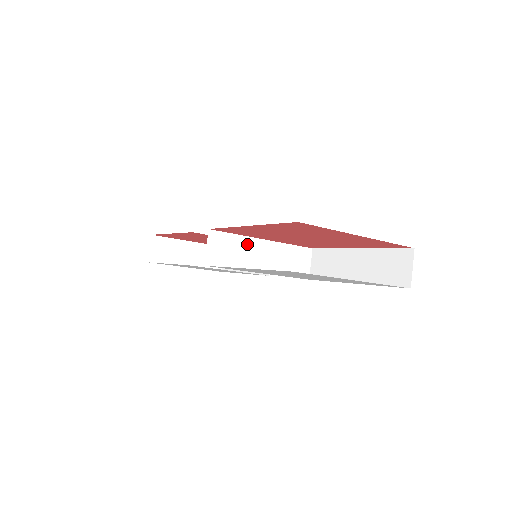
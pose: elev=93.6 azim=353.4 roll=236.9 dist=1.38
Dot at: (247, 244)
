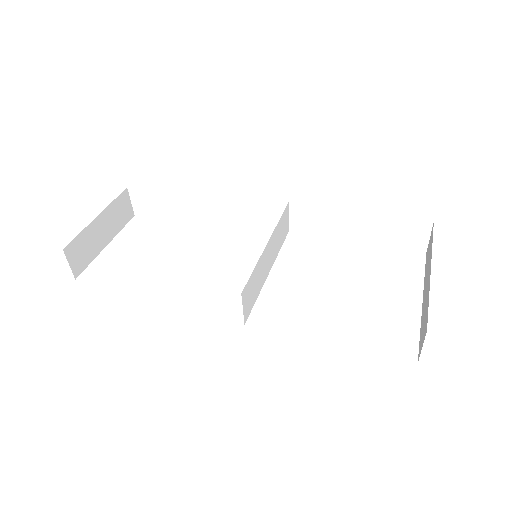
Dot at: (260, 264)
